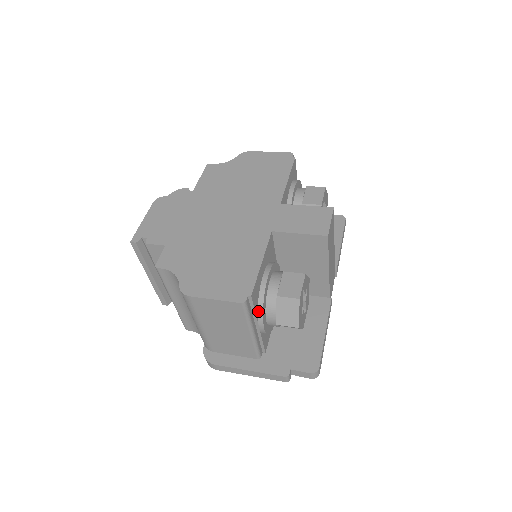
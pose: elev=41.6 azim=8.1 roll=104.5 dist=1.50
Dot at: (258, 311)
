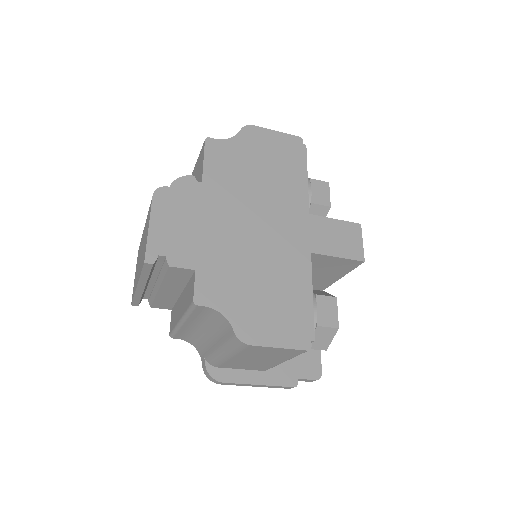
Dot at: occluded
